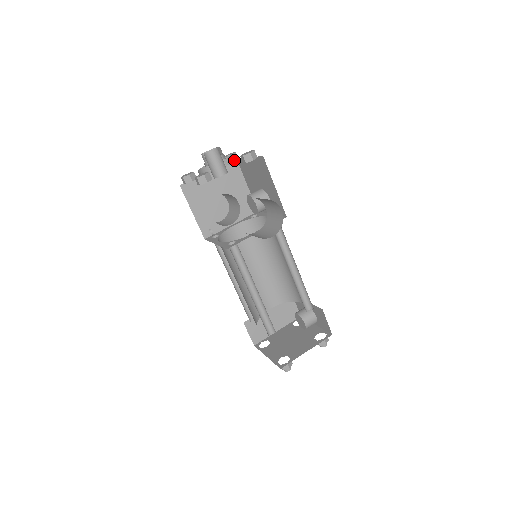
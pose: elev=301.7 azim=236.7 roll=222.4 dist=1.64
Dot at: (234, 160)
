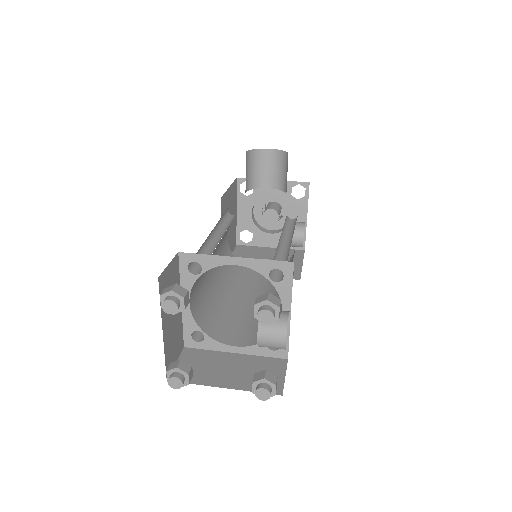
Dot at: (291, 216)
